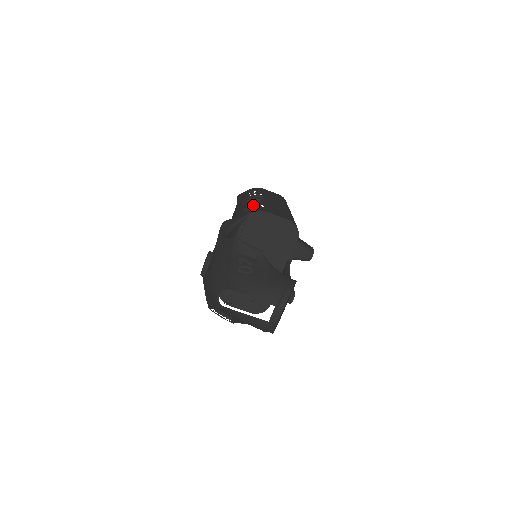
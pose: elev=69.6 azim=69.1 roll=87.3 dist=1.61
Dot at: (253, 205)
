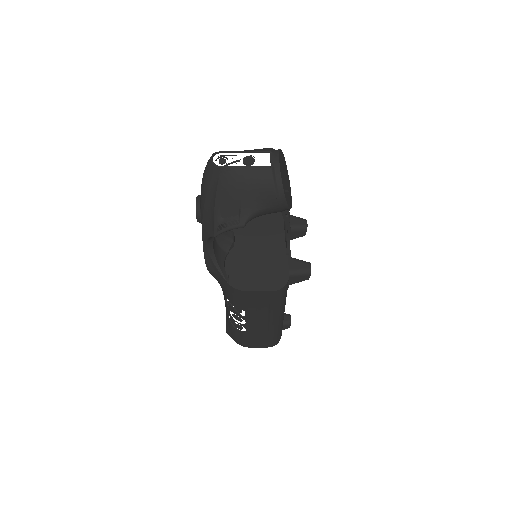
Dot at: occluded
